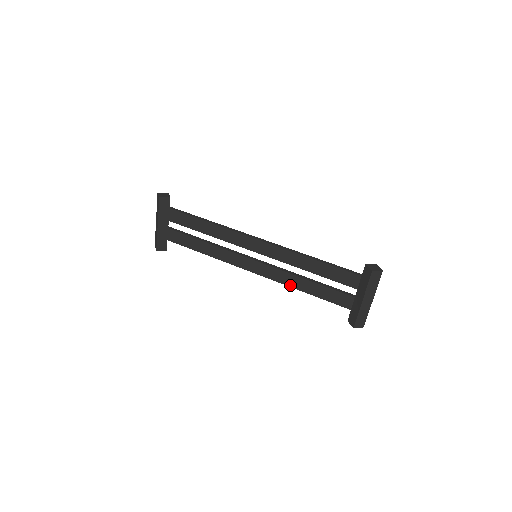
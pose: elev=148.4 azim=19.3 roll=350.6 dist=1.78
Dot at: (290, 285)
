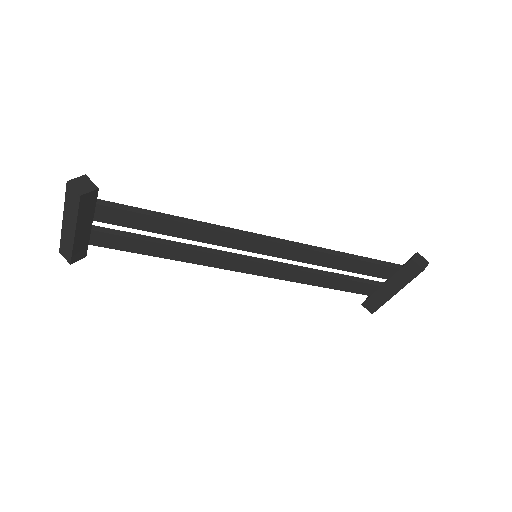
Dot at: (300, 281)
